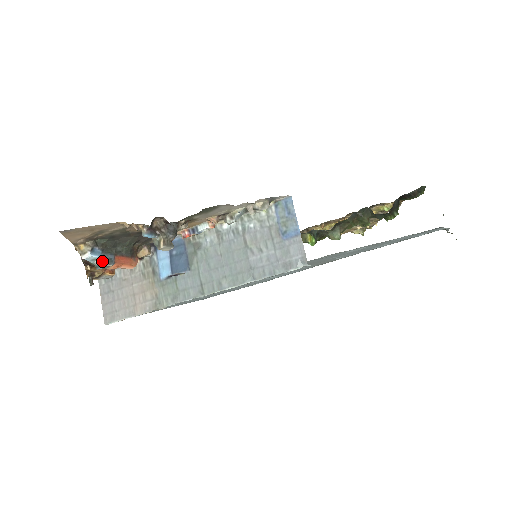
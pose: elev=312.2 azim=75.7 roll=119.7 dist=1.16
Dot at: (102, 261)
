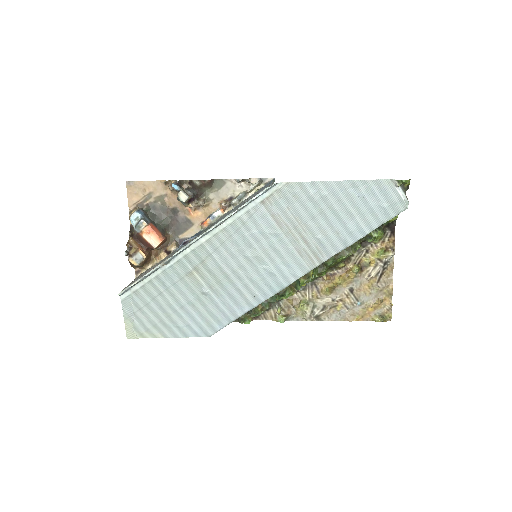
Dot at: (141, 219)
